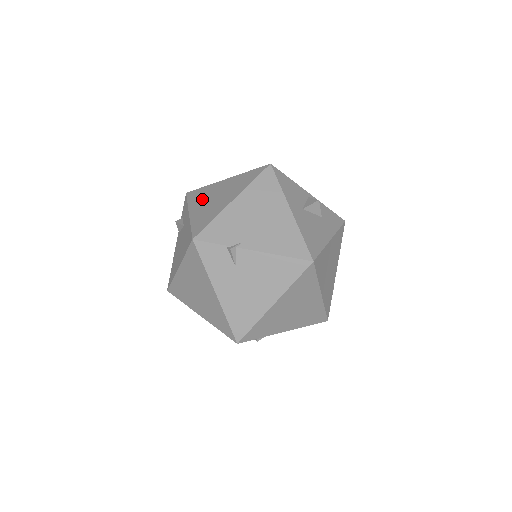
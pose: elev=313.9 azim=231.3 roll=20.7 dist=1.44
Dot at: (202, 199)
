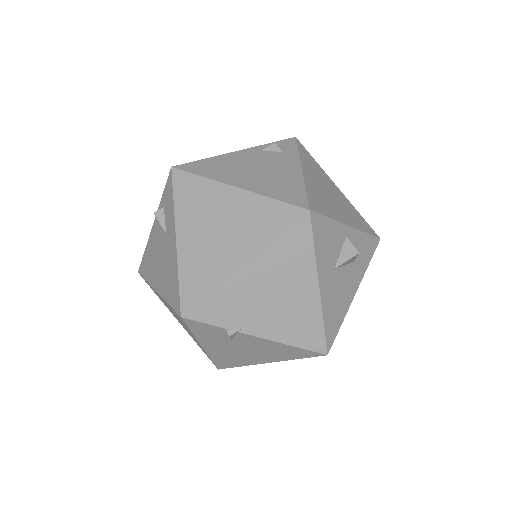
Dot at: (197, 215)
